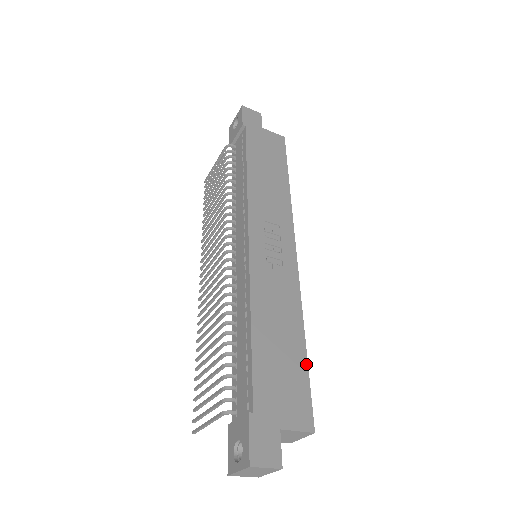
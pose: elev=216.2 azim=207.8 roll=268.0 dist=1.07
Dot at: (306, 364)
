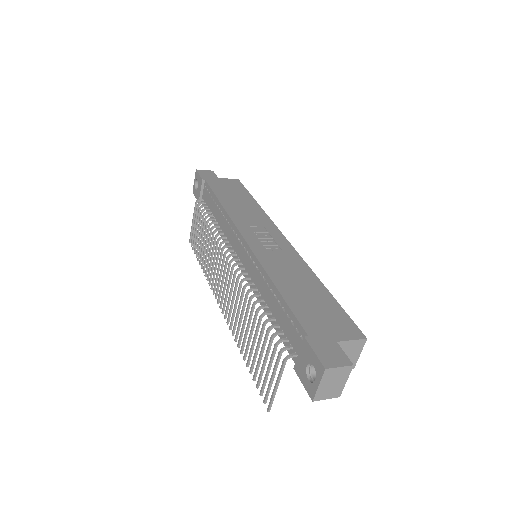
Dot at: (334, 300)
